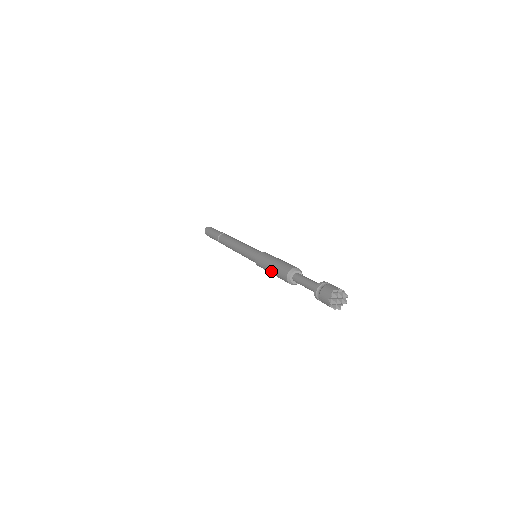
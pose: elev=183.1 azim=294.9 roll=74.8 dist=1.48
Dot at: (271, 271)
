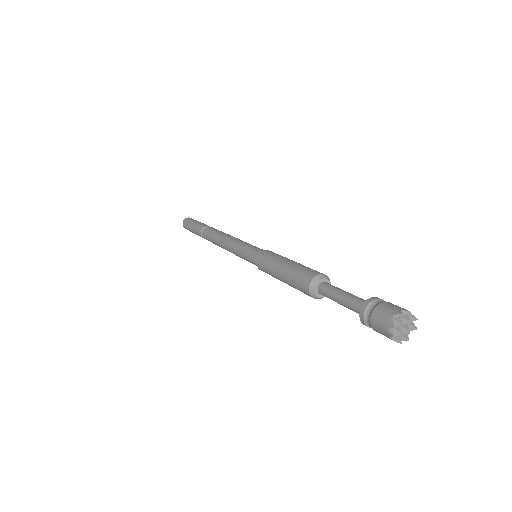
Dot at: (283, 280)
